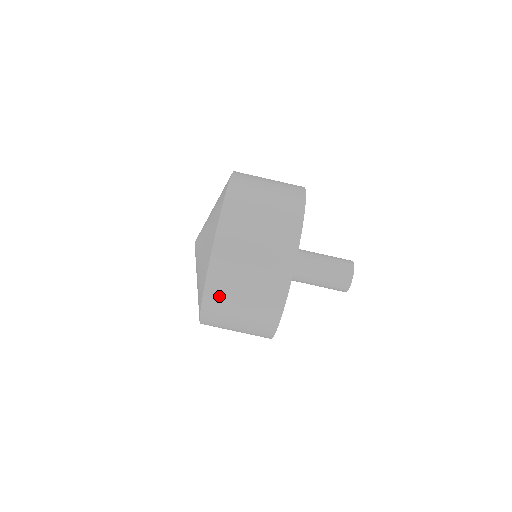
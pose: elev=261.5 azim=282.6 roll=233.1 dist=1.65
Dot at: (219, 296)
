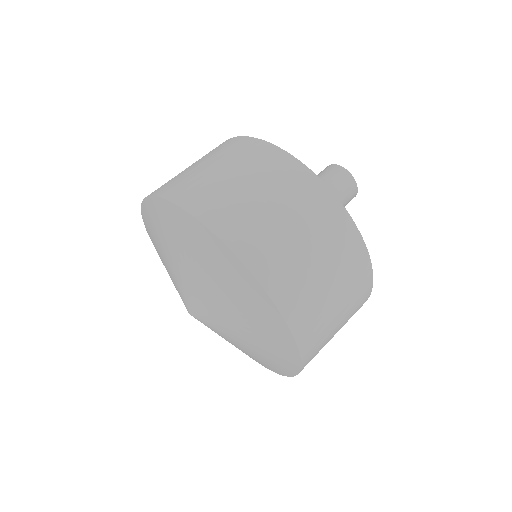
Dot at: (198, 193)
